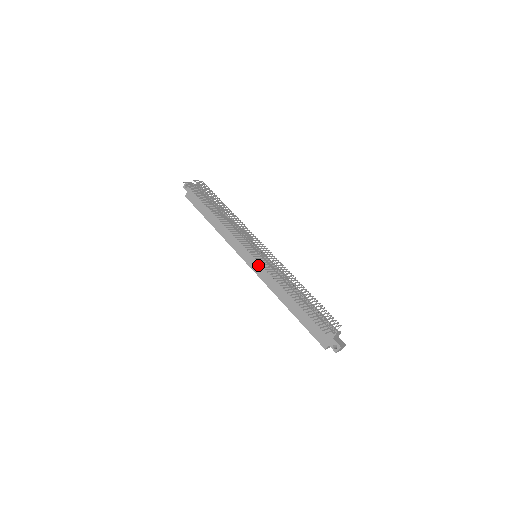
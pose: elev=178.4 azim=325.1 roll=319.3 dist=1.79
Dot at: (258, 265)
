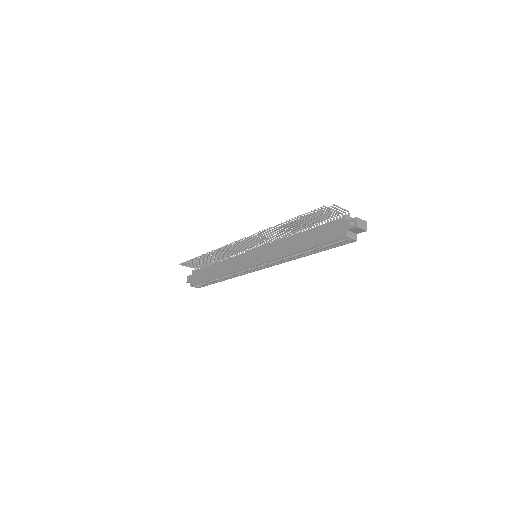
Dot at: (259, 256)
